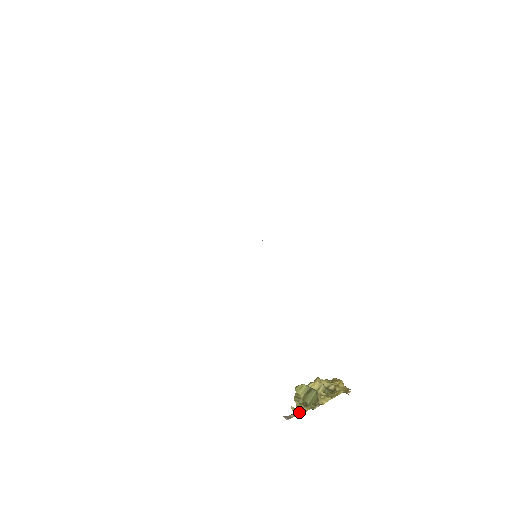
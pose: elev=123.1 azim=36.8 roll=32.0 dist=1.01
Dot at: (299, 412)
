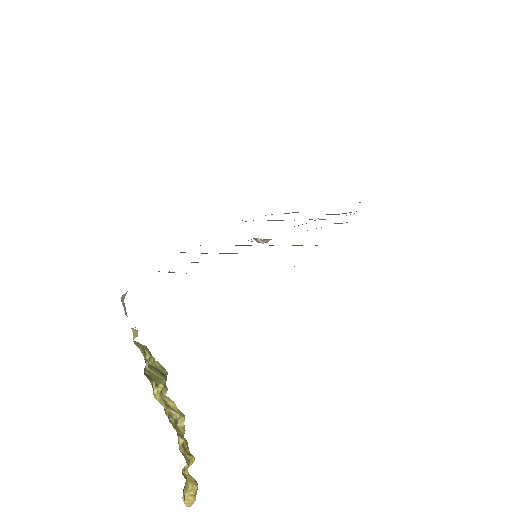
Dot at: occluded
